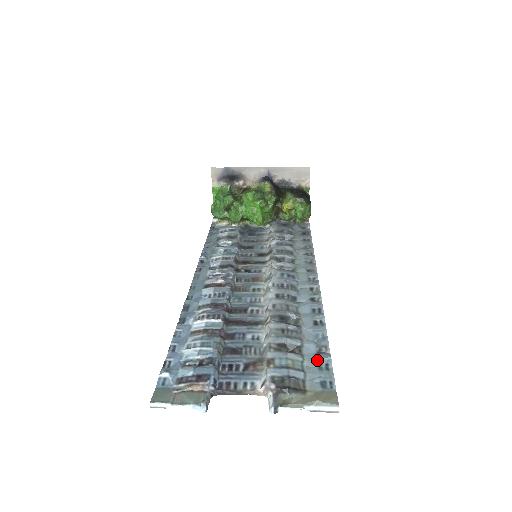
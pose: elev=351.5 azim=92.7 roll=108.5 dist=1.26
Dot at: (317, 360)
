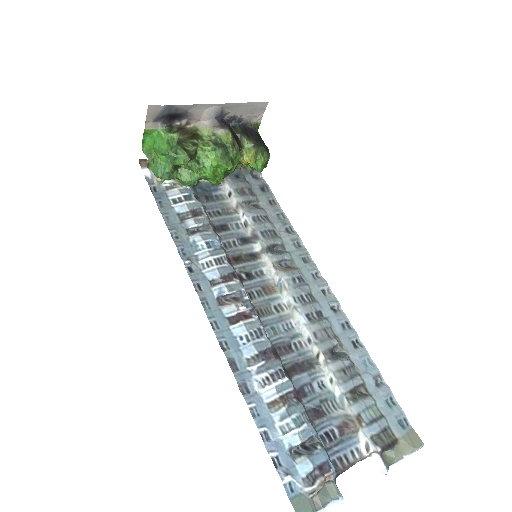
Dot at: (384, 397)
